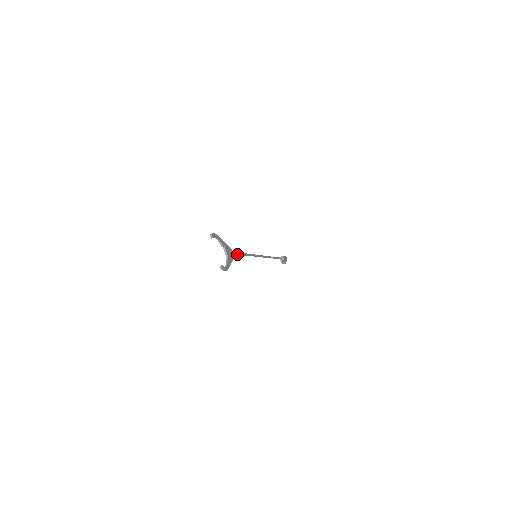
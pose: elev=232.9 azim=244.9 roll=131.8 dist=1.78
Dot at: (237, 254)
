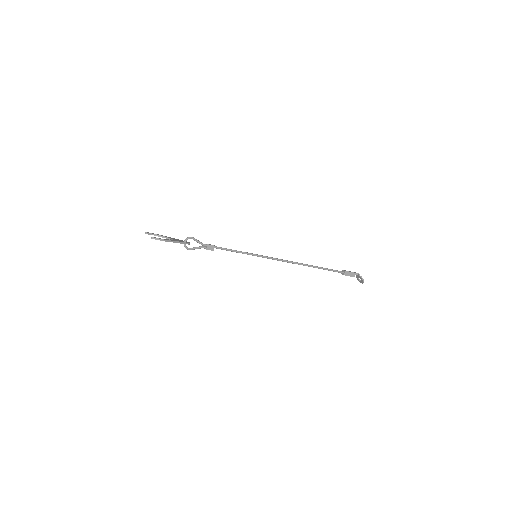
Dot at: (203, 246)
